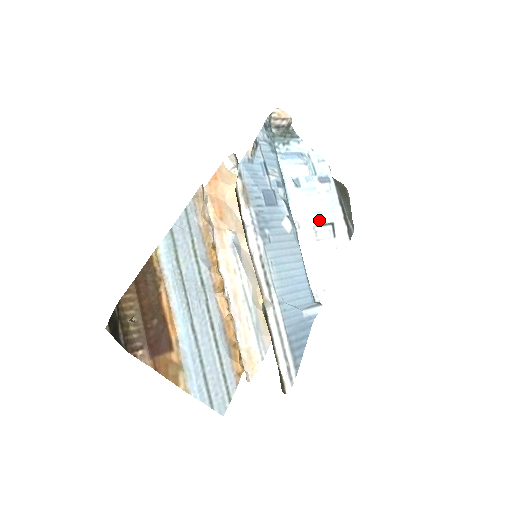
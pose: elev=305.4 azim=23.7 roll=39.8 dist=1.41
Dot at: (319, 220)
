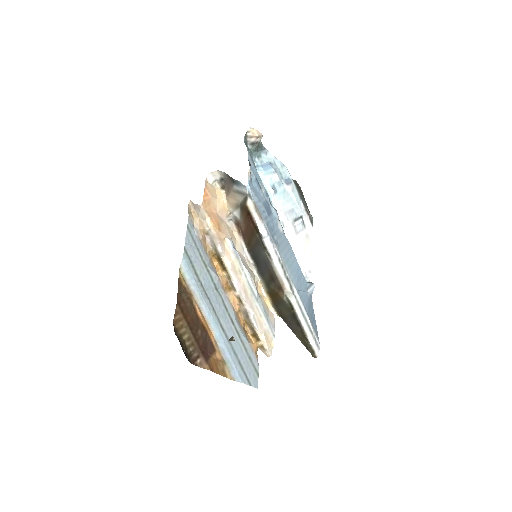
Dot at: (294, 216)
